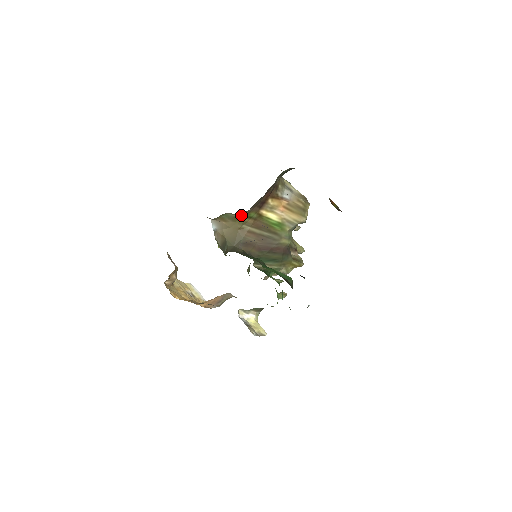
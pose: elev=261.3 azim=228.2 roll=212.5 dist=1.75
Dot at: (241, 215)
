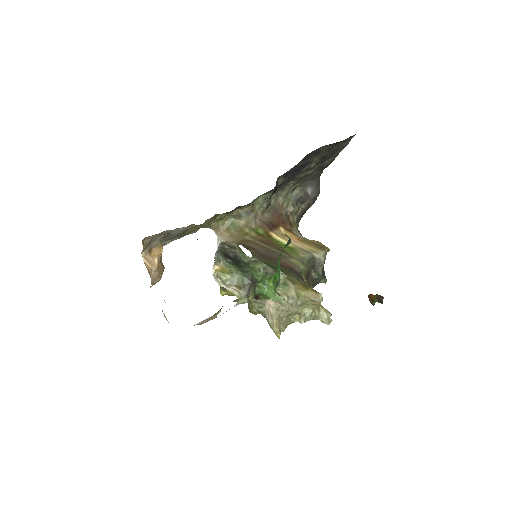
Dot at: (248, 226)
